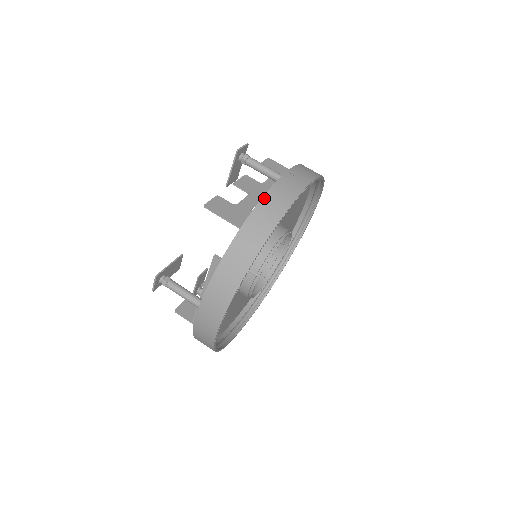
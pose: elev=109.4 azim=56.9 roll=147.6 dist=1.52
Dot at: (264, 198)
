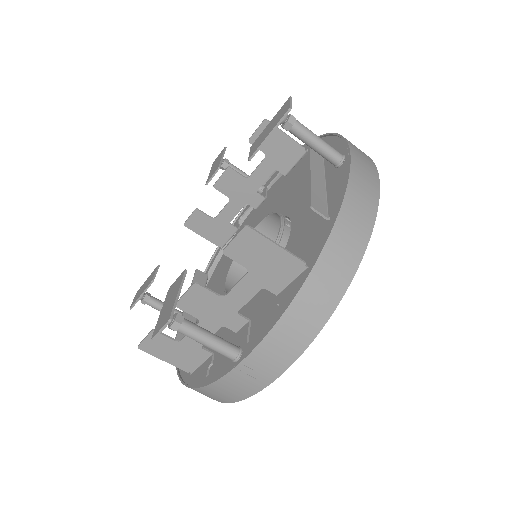
Dot at: (201, 389)
